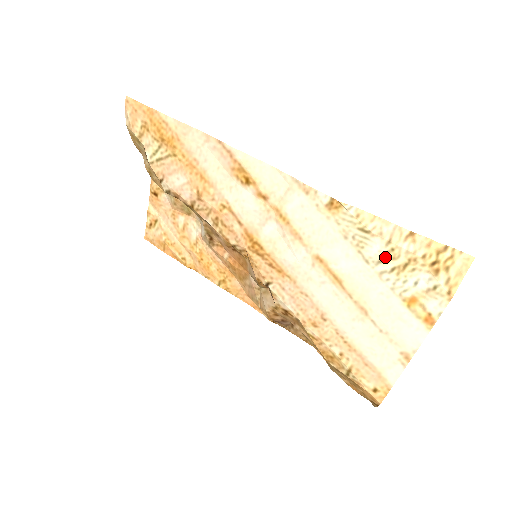
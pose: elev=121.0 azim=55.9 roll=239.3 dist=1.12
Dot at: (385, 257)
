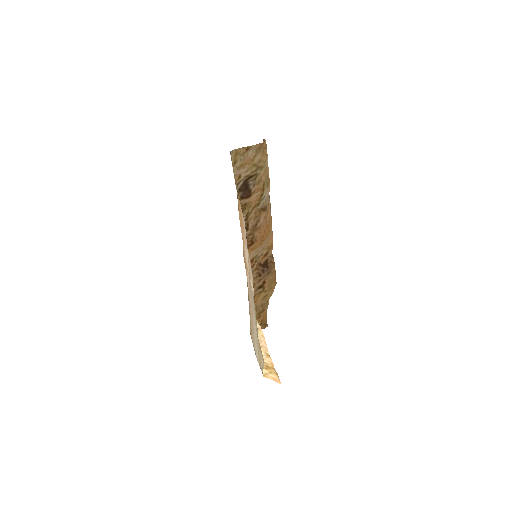
Dot at: occluded
